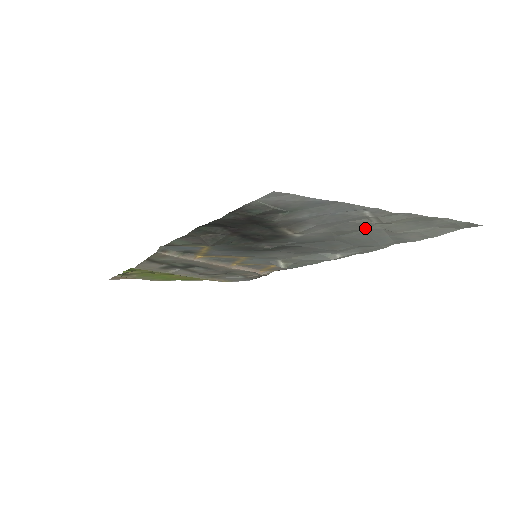
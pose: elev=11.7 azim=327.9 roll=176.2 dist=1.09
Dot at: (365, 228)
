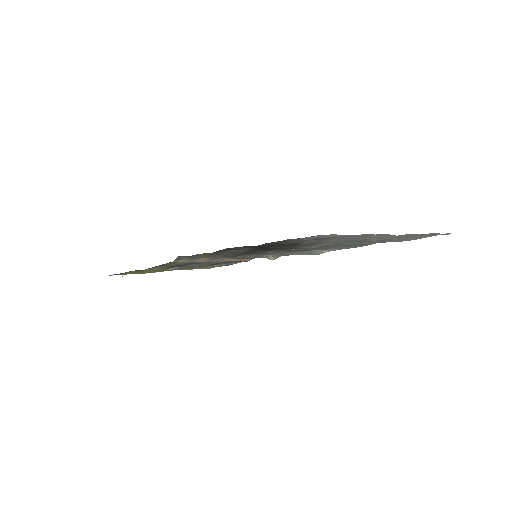
Dot at: (366, 240)
